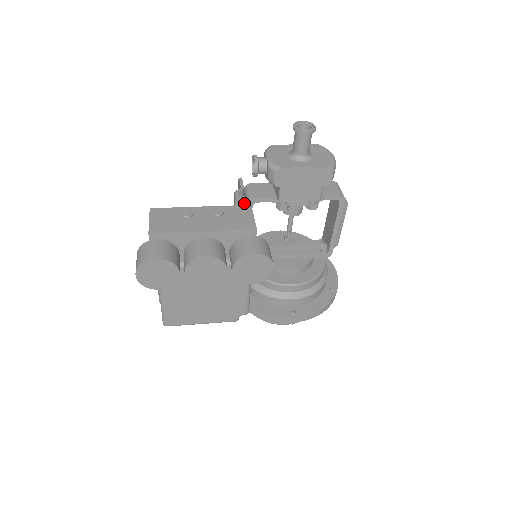
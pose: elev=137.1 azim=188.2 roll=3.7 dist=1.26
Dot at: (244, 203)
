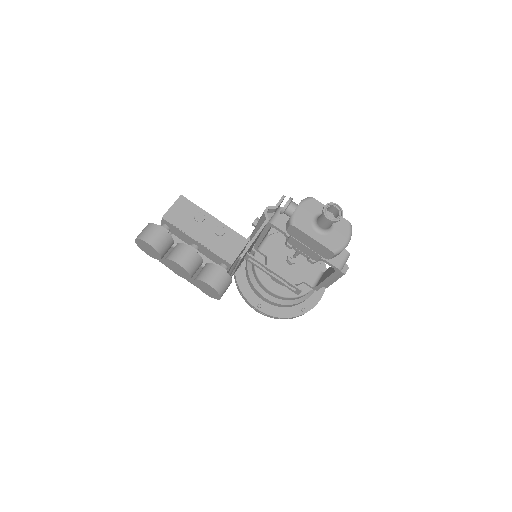
Dot at: (263, 223)
